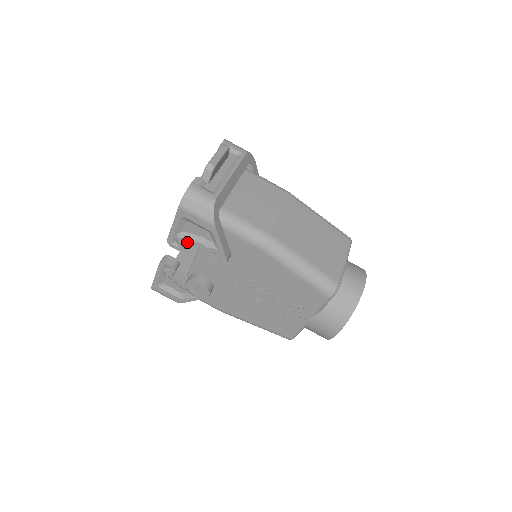
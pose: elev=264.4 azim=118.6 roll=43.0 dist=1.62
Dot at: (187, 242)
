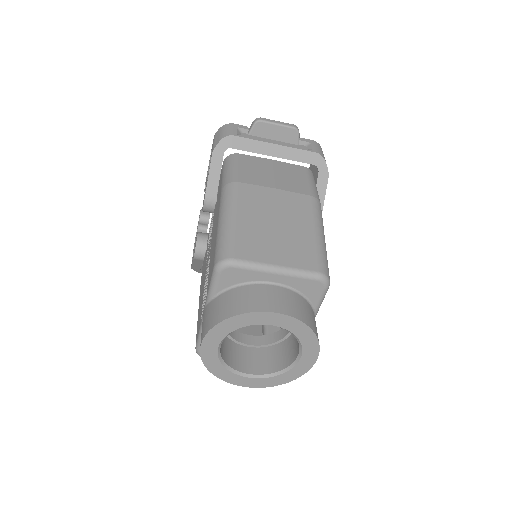
Dot at: occluded
